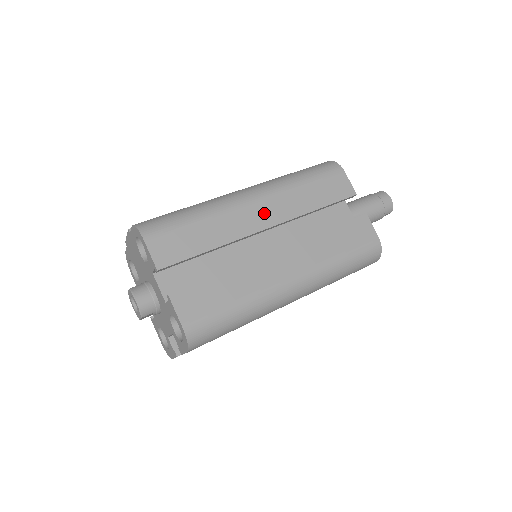
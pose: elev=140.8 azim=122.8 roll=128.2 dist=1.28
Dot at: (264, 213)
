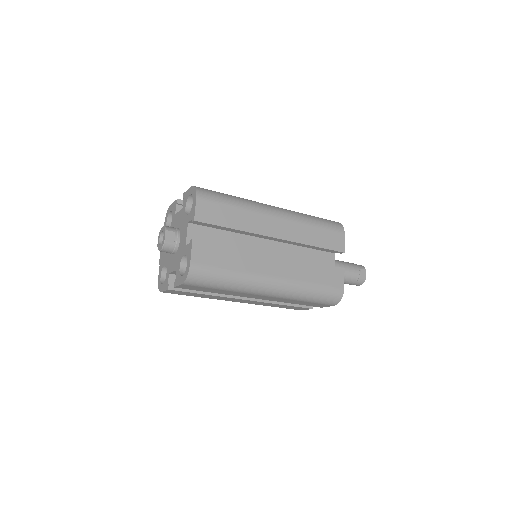
Dot at: occluded
